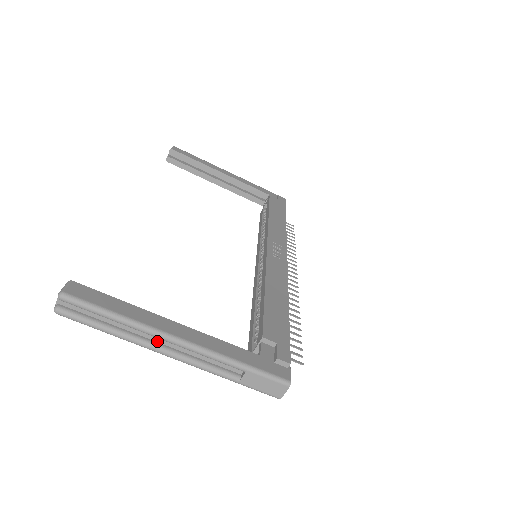
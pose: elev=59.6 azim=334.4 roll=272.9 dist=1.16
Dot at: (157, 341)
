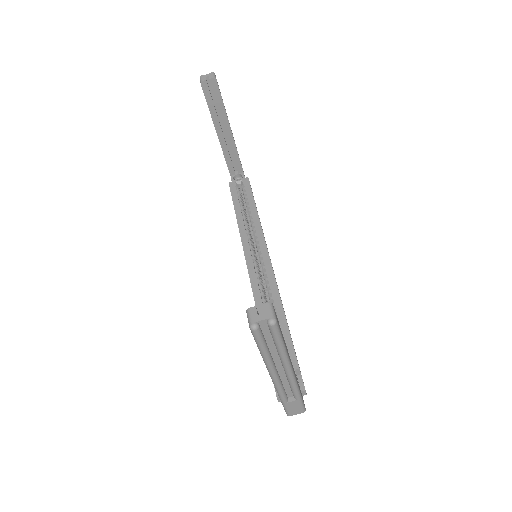
Dot at: (277, 367)
